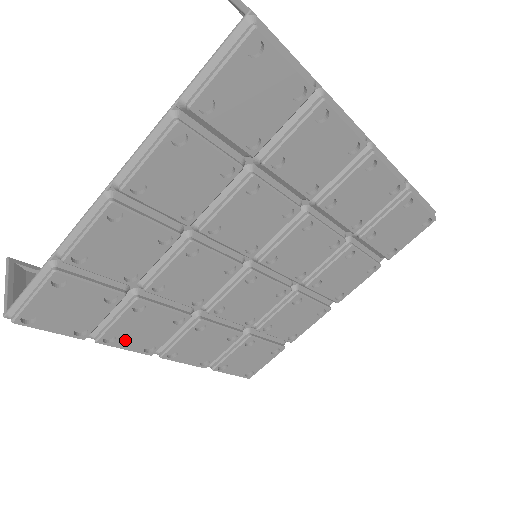
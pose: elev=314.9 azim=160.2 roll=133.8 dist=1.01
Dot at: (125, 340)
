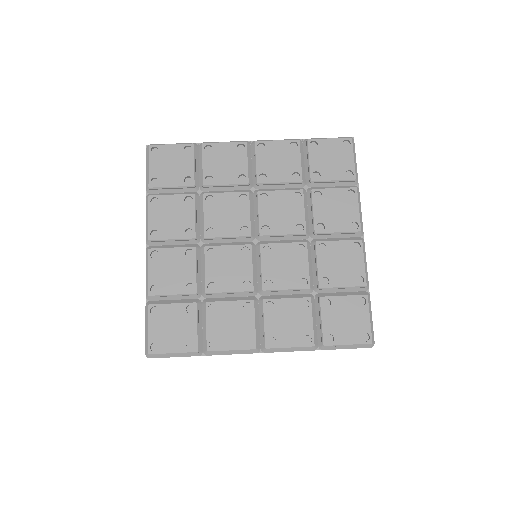
Dot at: (157, 212)
